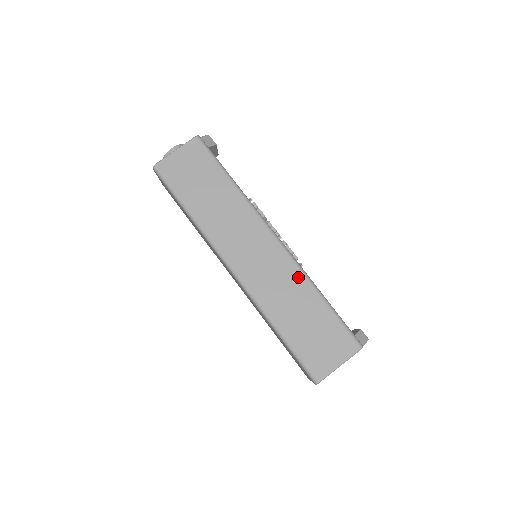
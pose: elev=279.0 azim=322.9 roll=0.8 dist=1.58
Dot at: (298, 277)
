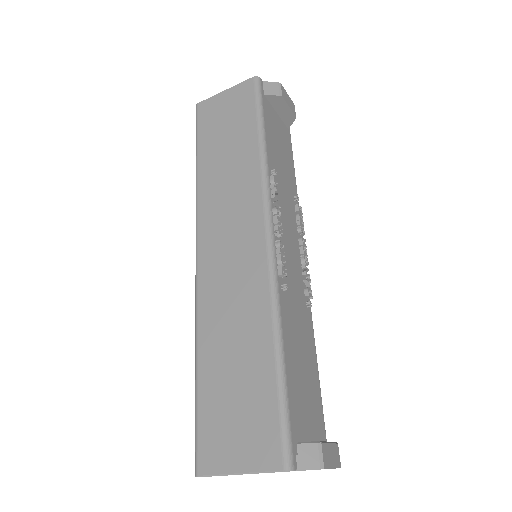
Dot at: (262, 299)
